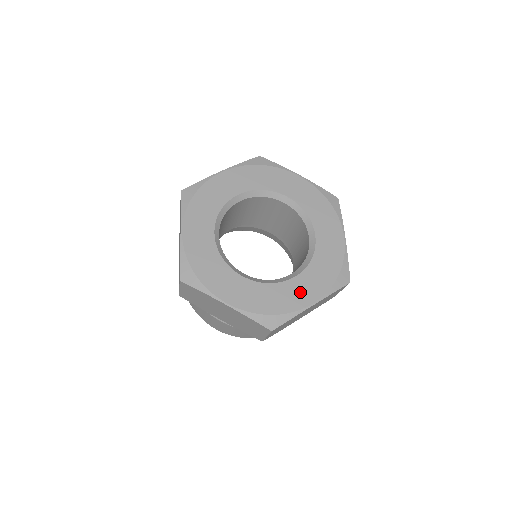
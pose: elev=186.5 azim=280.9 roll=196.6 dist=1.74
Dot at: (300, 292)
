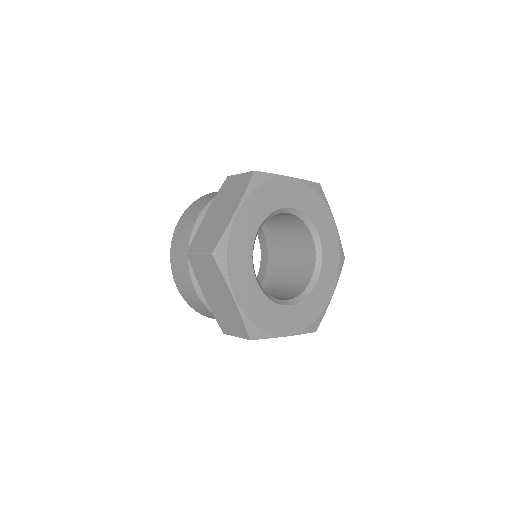
Dot at: (285, 320)
